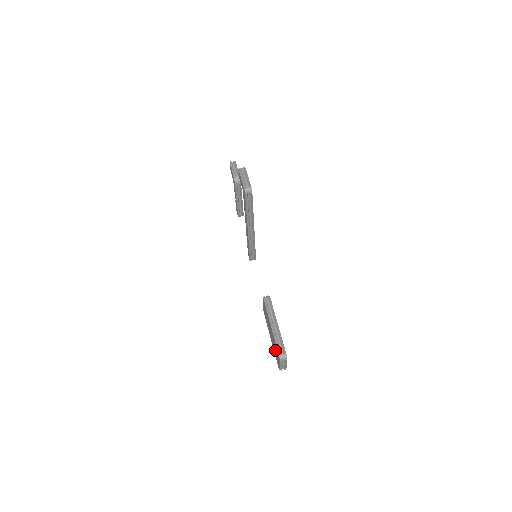
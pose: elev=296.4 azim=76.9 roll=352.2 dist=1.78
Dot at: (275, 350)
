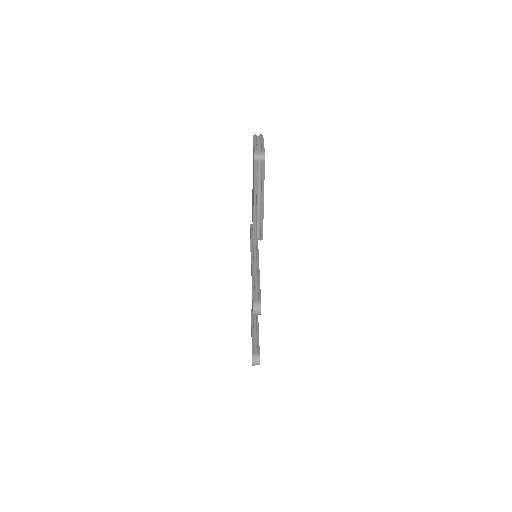
Dot at: occluded
